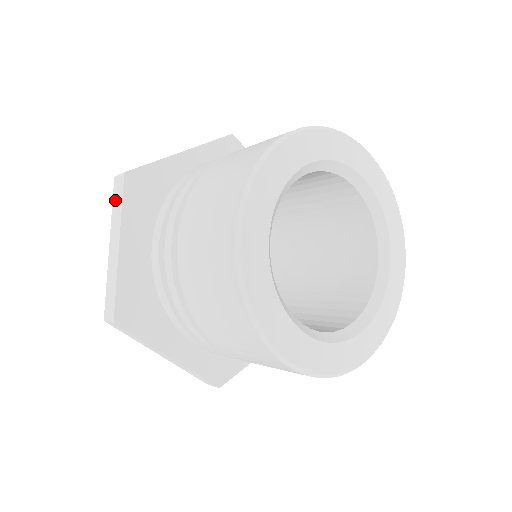
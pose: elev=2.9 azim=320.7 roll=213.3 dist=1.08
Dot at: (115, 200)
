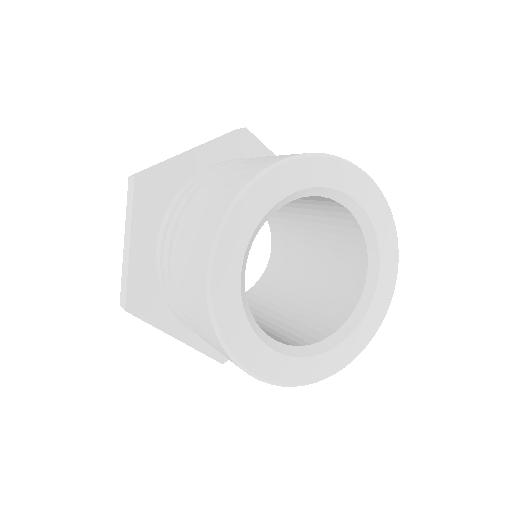
Dot at: occluded
